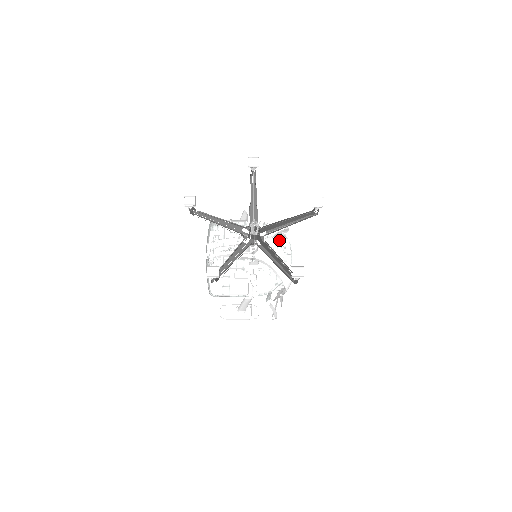
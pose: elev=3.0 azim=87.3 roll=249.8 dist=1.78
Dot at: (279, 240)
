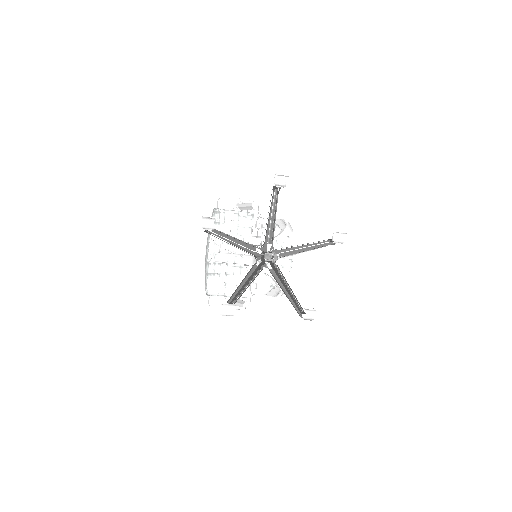
Dot at: occluded
